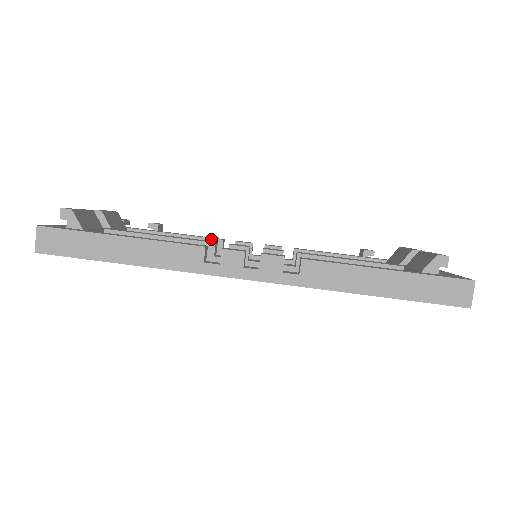
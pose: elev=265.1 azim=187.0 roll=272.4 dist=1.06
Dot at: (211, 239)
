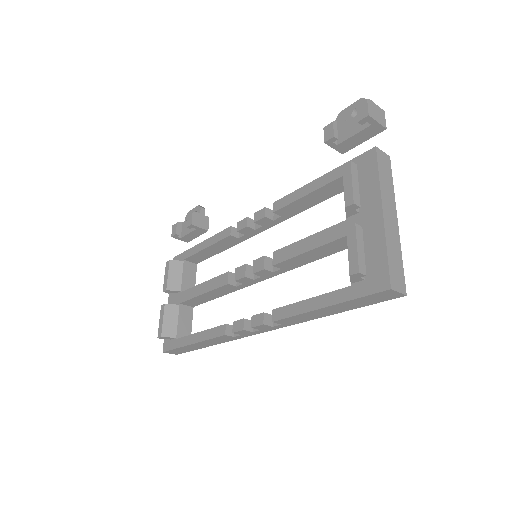
Dot at: (224, 239)
